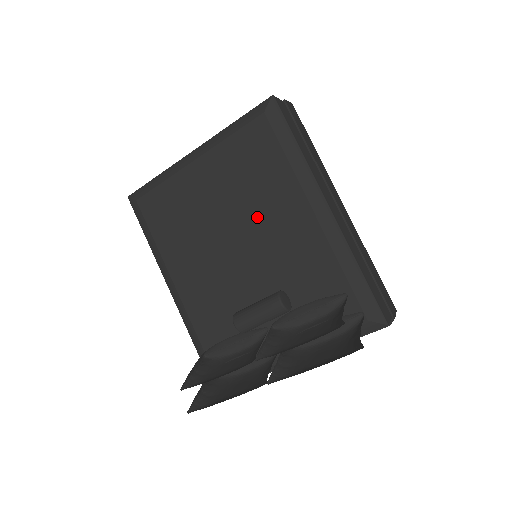
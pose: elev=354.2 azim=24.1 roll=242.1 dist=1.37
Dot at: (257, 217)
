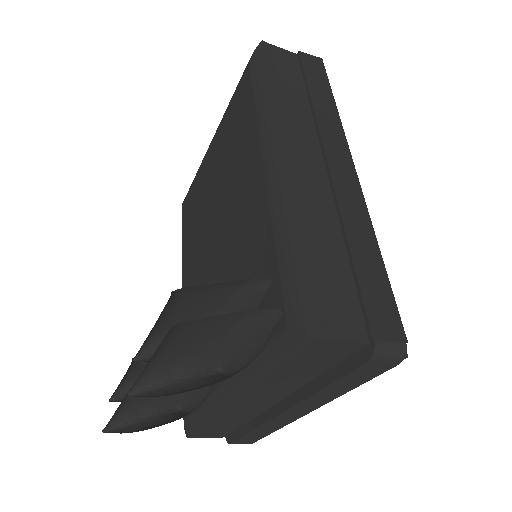
Dot at: (230, 191)
